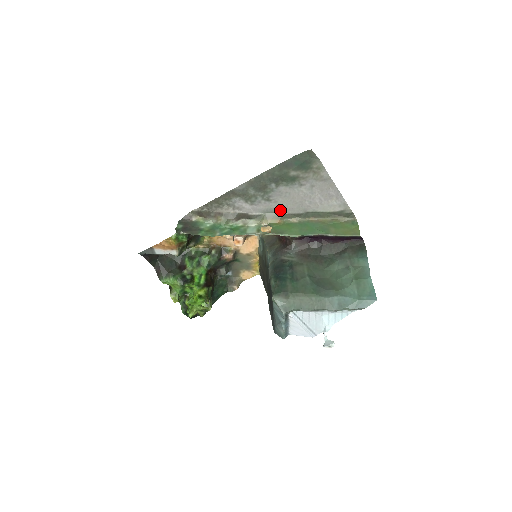
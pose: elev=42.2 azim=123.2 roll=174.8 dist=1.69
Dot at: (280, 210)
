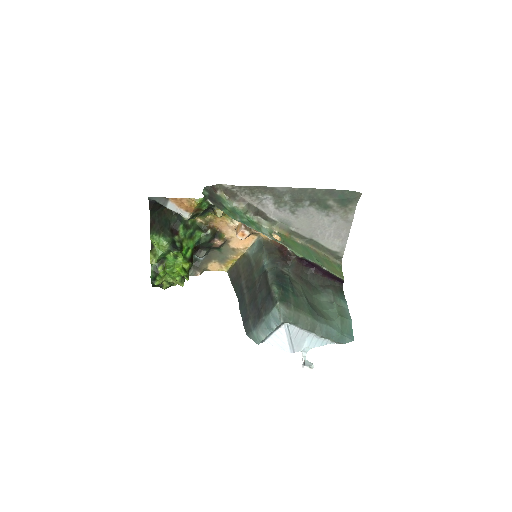
Dot at: (294, 226)
